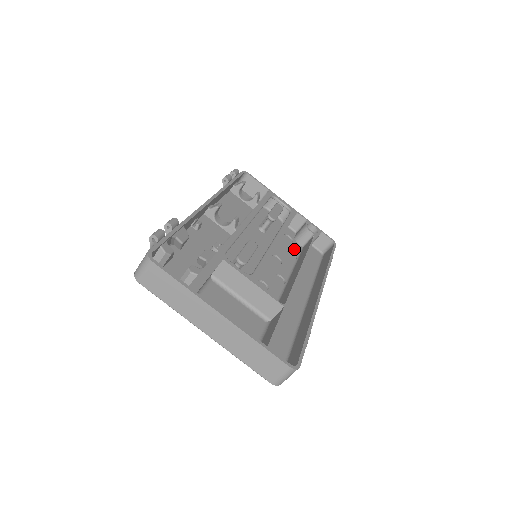
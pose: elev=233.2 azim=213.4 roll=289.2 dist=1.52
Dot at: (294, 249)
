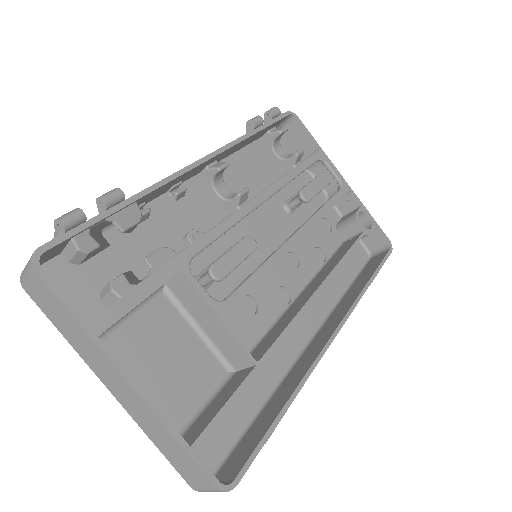
Dot at: (328, 244)
